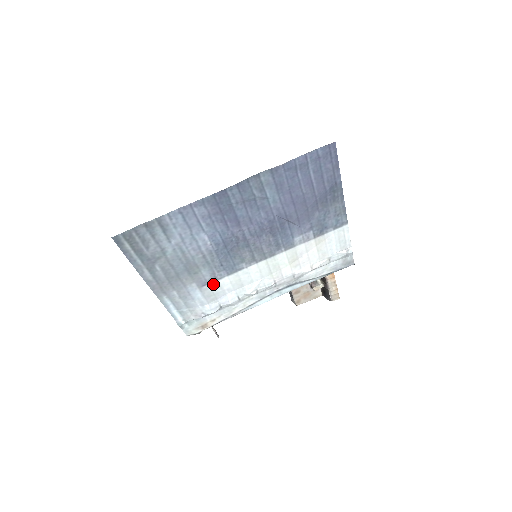
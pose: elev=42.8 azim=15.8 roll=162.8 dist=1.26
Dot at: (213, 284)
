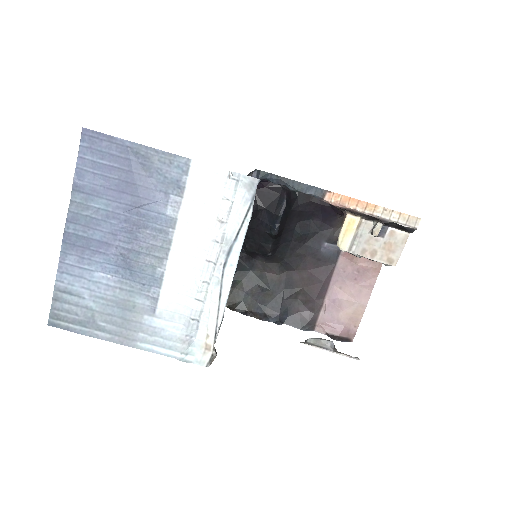
Dot at: (160, 305)
